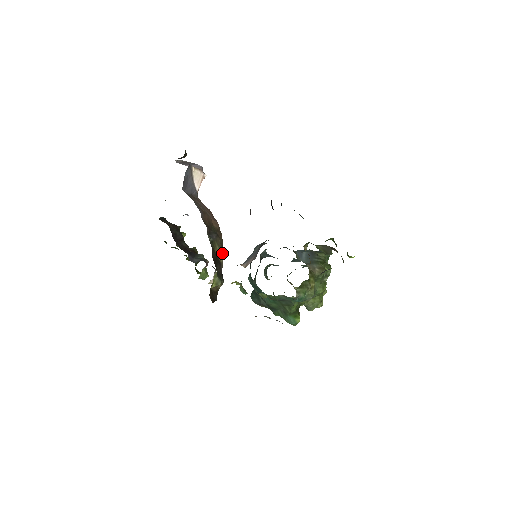
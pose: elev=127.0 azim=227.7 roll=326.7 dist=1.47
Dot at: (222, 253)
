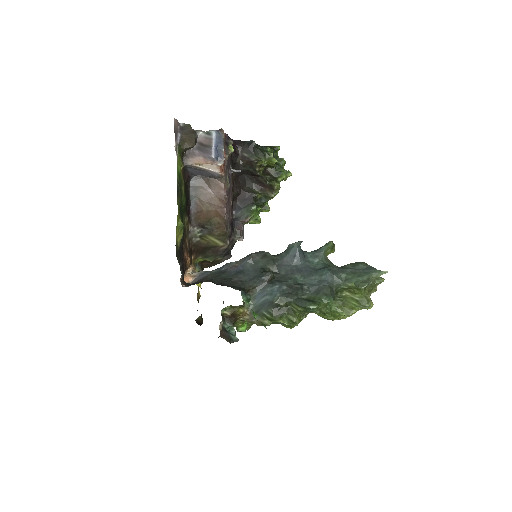
Dot at: (223, 240)
